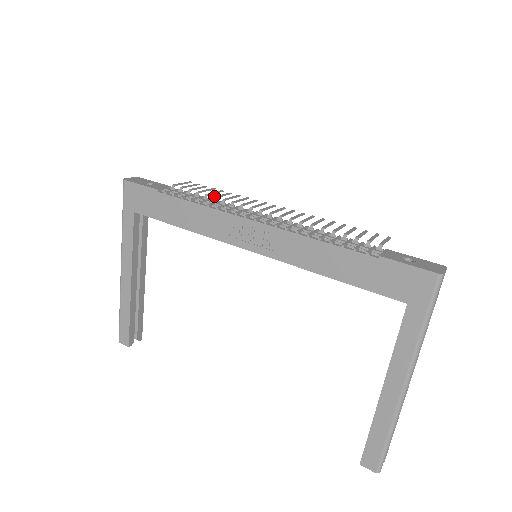
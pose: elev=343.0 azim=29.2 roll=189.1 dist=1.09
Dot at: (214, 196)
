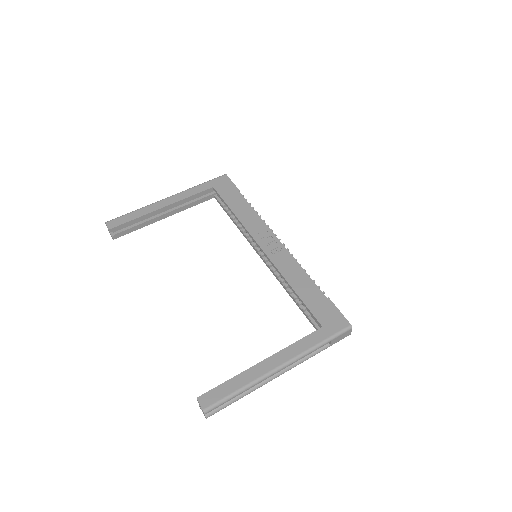
Dot at: occluded
